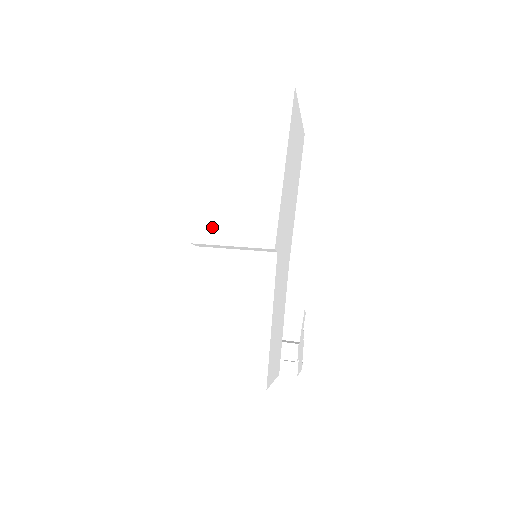
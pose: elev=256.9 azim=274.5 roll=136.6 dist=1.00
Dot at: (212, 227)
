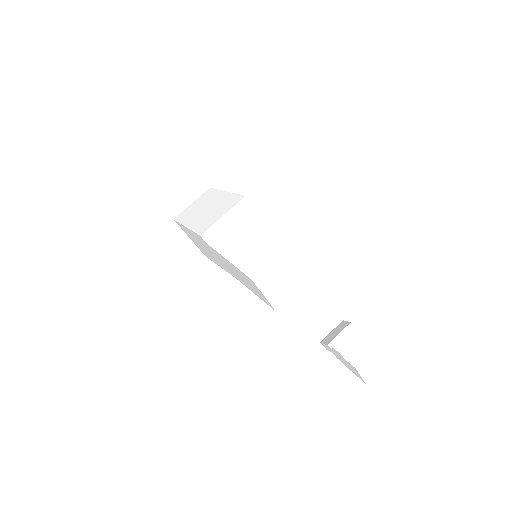
Dot at: (207, 225)
